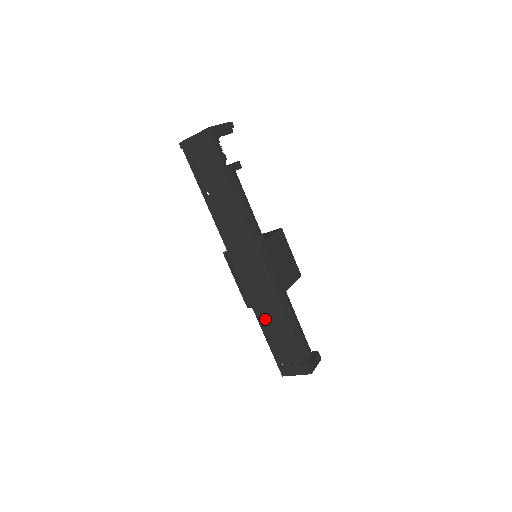
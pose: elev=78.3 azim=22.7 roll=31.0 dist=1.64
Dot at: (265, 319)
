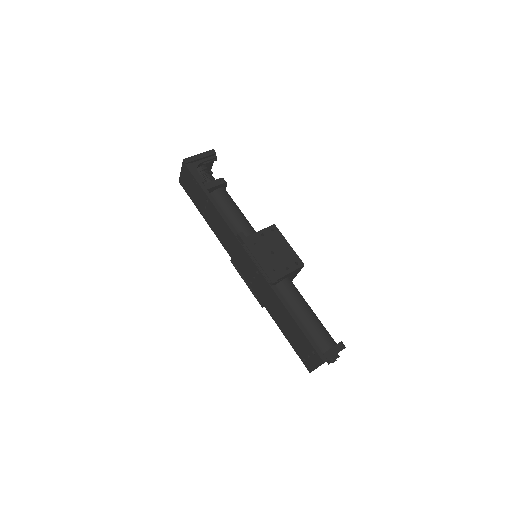
Dot at: (274, 314)
